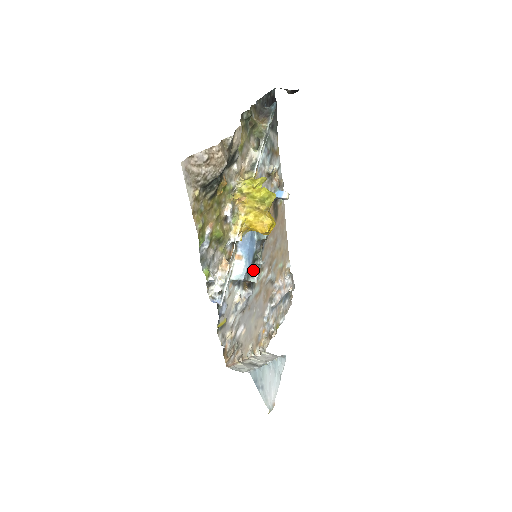
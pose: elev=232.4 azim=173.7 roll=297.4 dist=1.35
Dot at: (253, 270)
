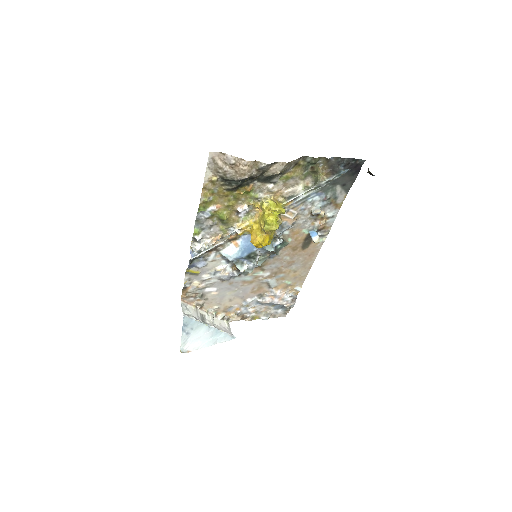
Dot at: (247, 262)
